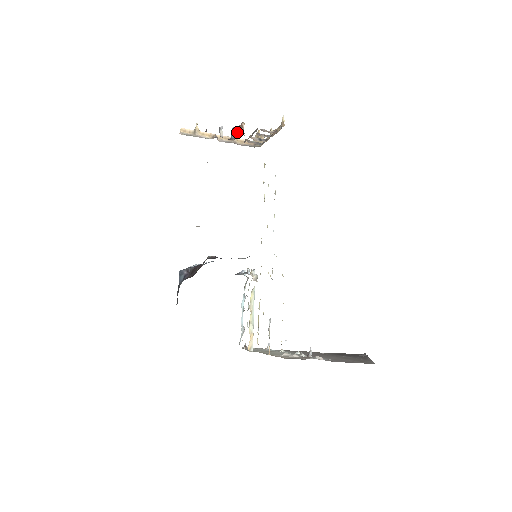
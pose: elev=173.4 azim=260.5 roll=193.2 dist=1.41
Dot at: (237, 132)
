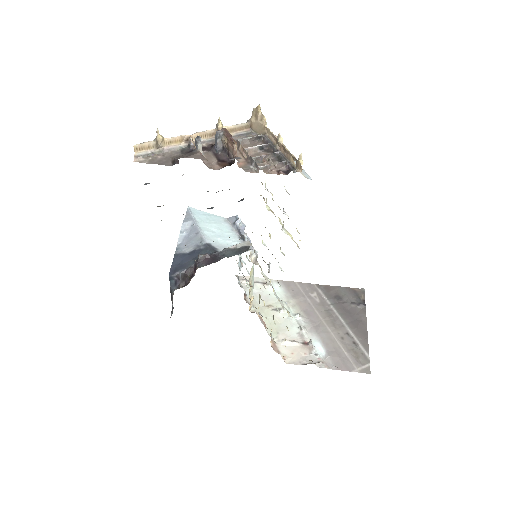
Dot at: (225, 142)
